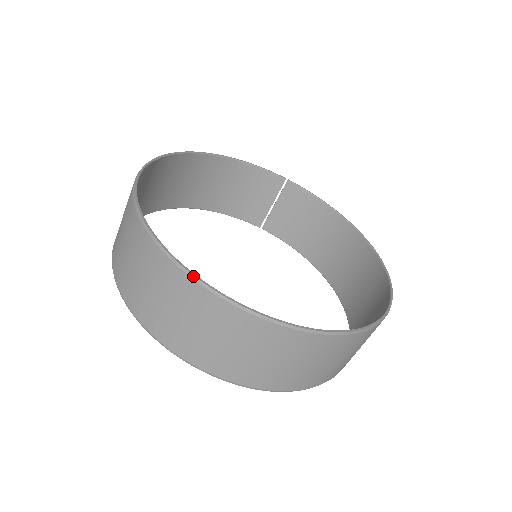
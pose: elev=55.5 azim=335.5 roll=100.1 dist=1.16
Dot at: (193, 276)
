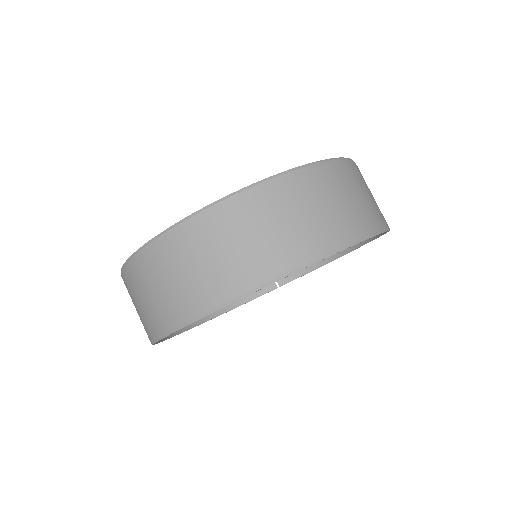
Dot at: (169, 228)
